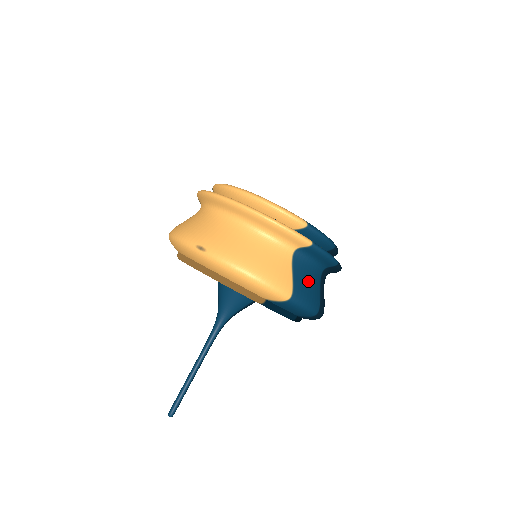
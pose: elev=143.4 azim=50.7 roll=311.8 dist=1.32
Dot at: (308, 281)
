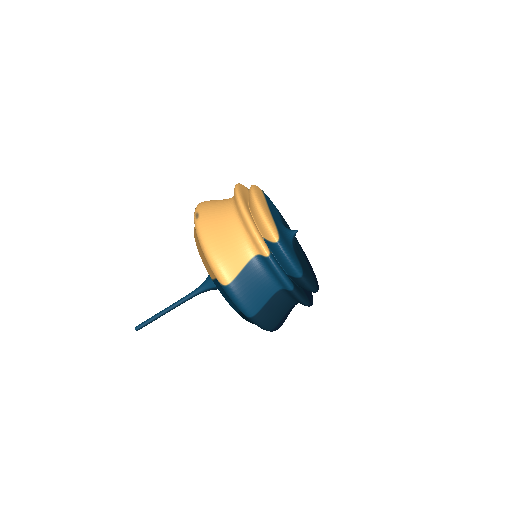
Dot at: (255, 285)
